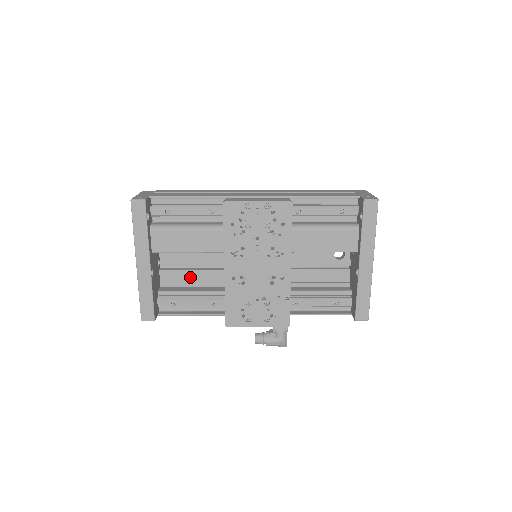
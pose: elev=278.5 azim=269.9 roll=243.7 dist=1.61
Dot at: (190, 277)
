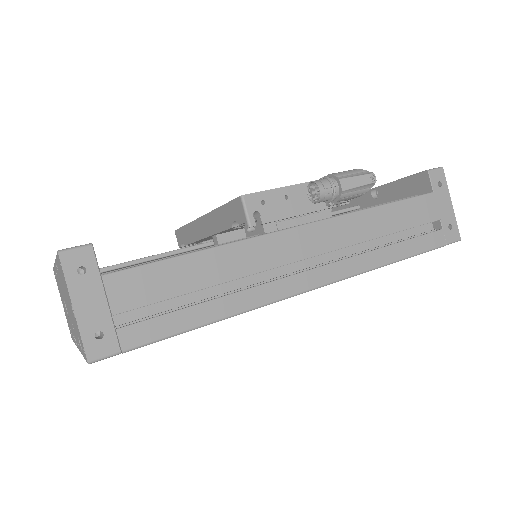
Dot at: occluded
